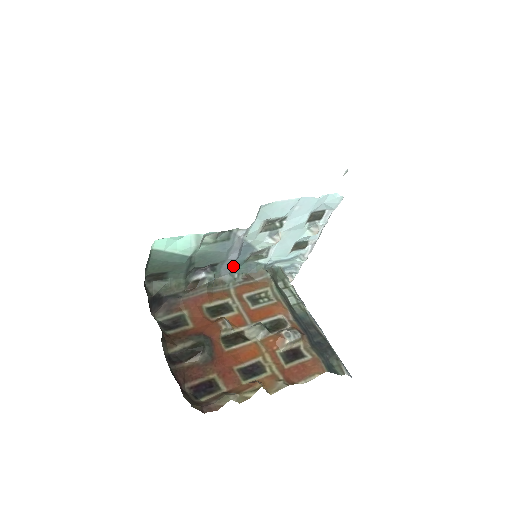
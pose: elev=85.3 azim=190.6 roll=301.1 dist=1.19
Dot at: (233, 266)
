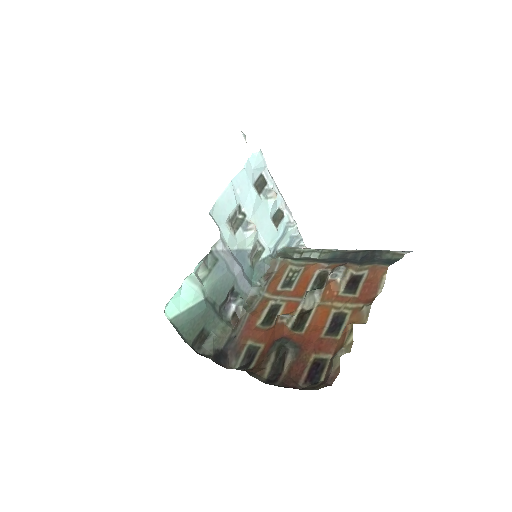
Dot at: (247, 279)
